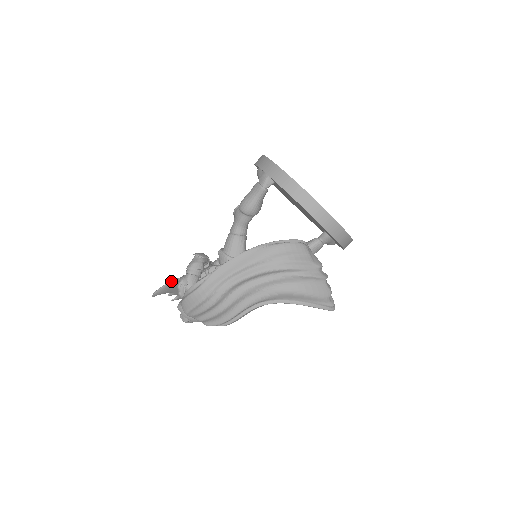
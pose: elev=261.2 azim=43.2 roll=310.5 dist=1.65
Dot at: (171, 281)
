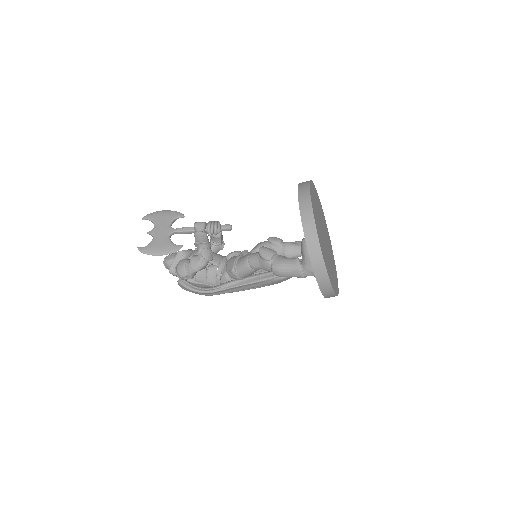
Dot at: (167, 254)
